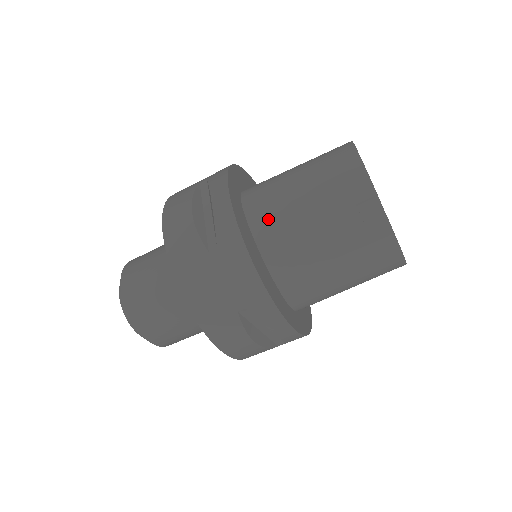
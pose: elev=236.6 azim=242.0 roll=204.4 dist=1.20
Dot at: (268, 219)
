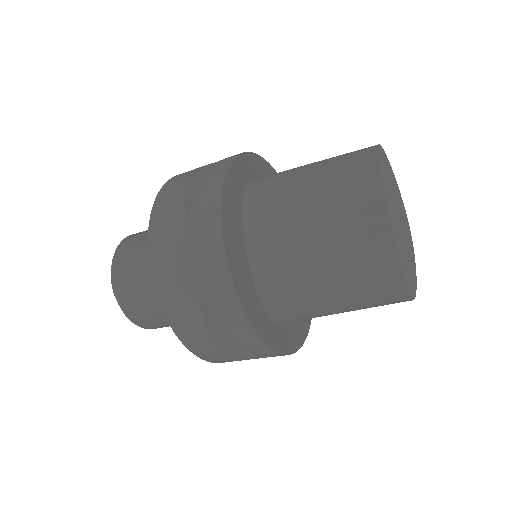
Dot at: (263, 206)
